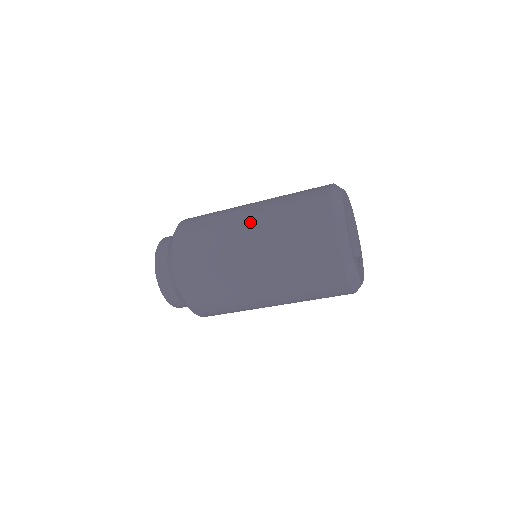
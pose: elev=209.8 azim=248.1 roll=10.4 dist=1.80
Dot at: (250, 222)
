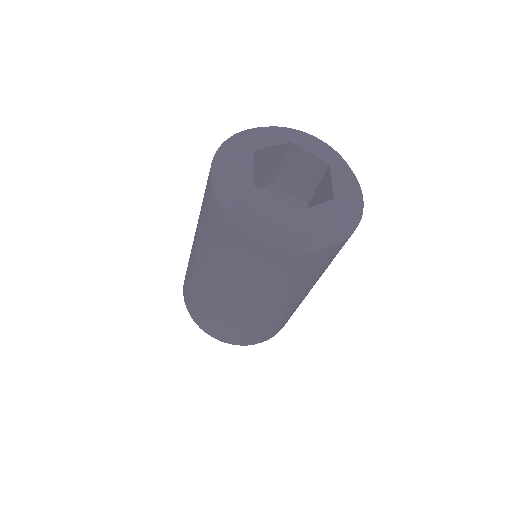
Dot at: occluded
